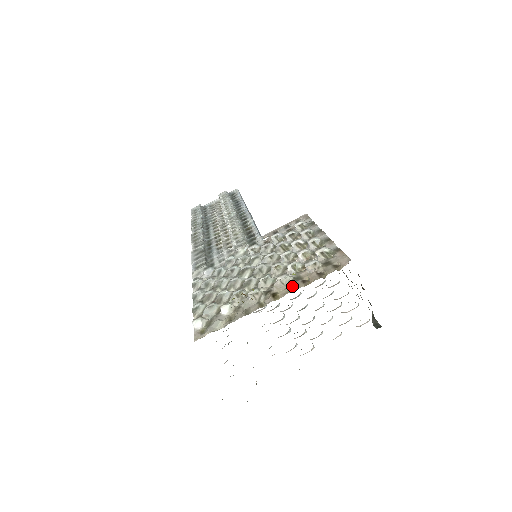
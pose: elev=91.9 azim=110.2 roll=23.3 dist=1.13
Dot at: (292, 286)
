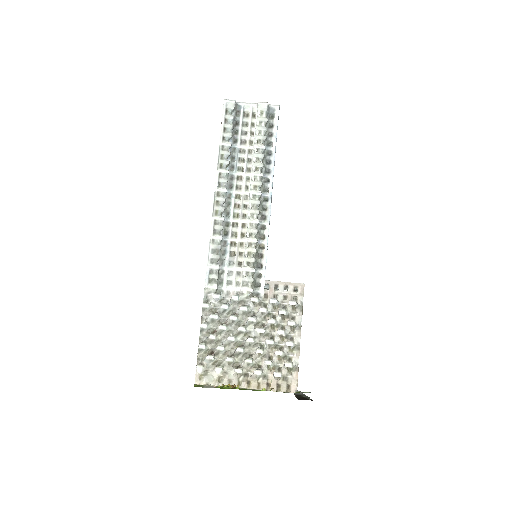
Dot at: (260, 382)
